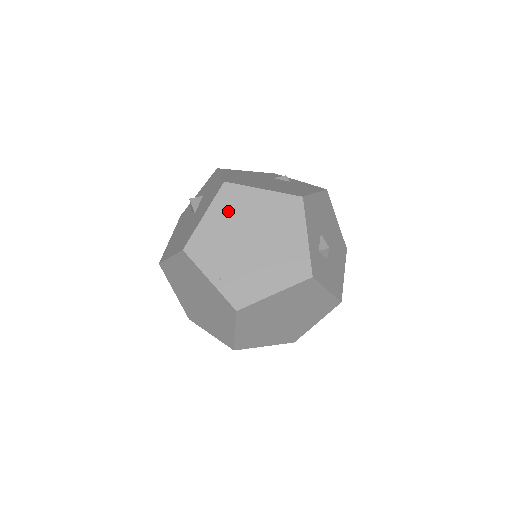
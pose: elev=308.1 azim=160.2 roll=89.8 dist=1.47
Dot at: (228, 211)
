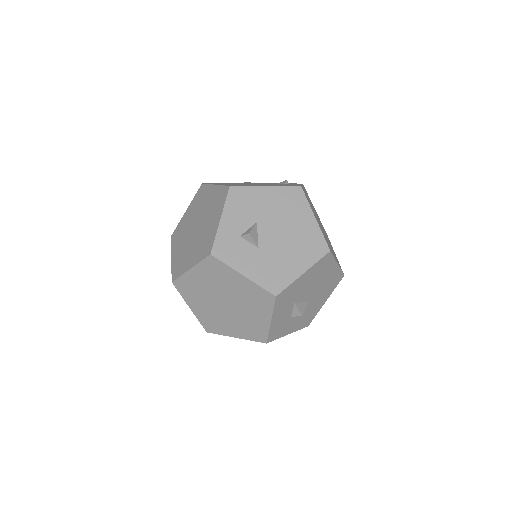
Dot at: (195, 205)
